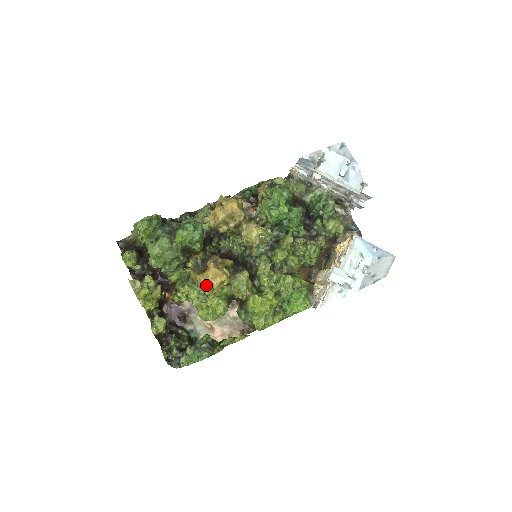
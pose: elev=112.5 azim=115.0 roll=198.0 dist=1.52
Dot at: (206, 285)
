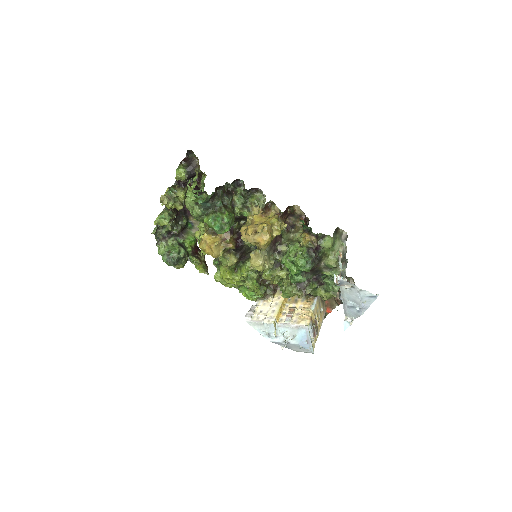
Dot at: (201, 246)
